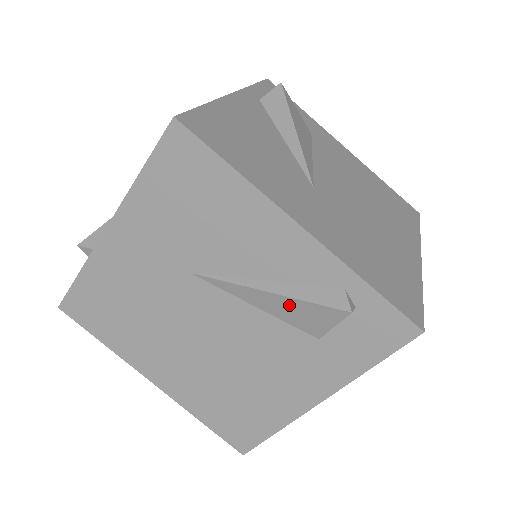
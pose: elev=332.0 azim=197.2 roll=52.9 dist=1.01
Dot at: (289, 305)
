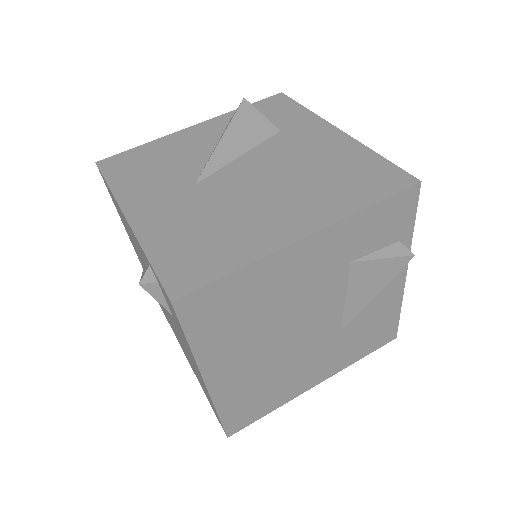
Dot at: occluded
